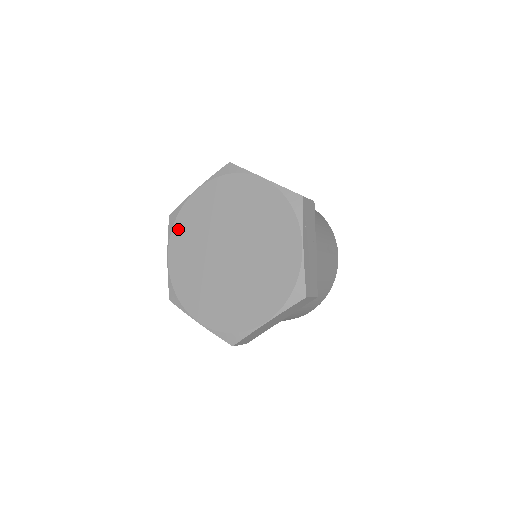
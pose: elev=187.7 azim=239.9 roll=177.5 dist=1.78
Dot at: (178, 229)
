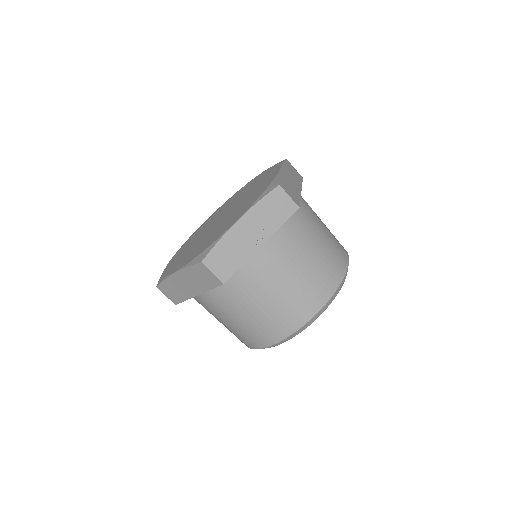
Dot at: (228, 200)
